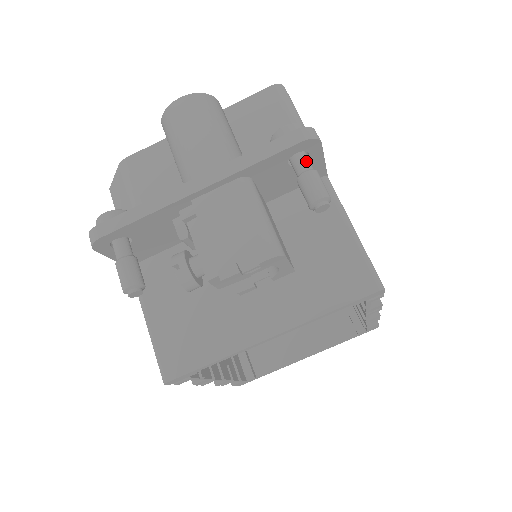
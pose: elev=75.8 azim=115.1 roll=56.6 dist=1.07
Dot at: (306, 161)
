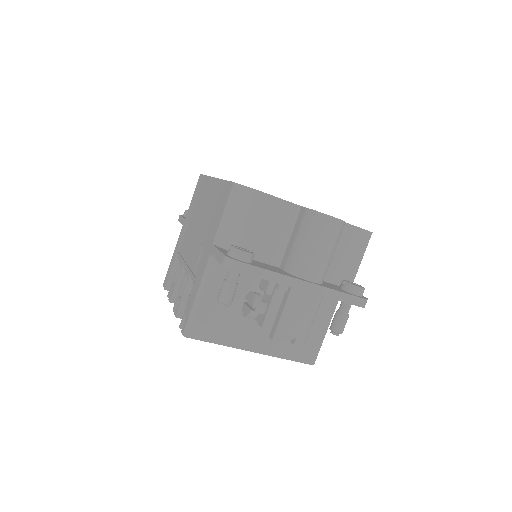
Dot at: occluded
